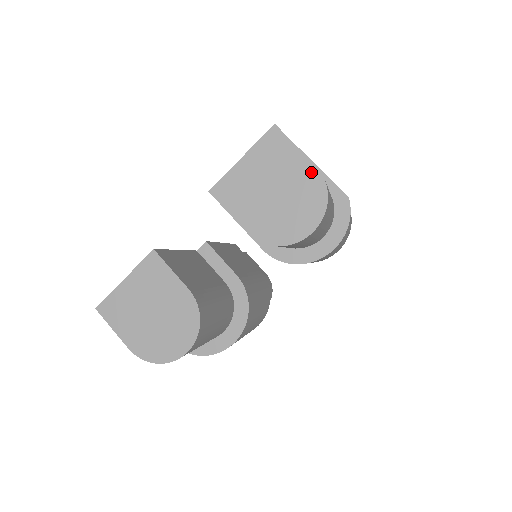
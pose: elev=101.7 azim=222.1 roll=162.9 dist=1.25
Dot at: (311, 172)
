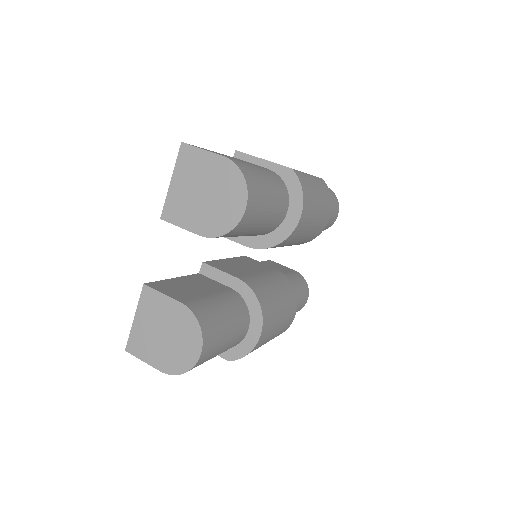
Dot at: (223, 163)
